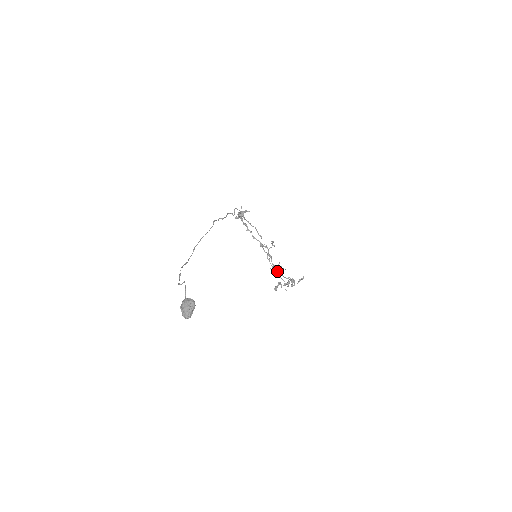
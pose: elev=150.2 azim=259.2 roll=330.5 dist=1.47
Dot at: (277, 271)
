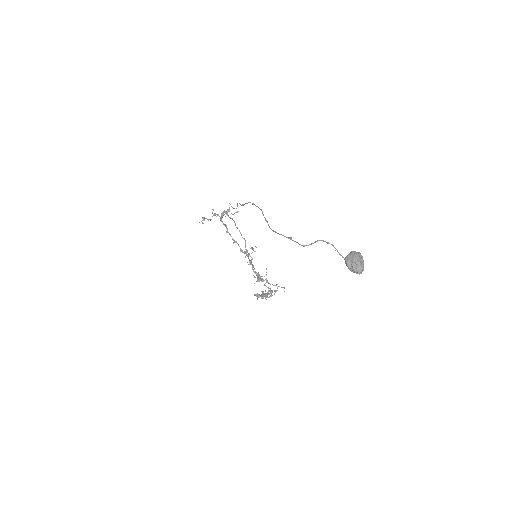
Dot at: occluded
